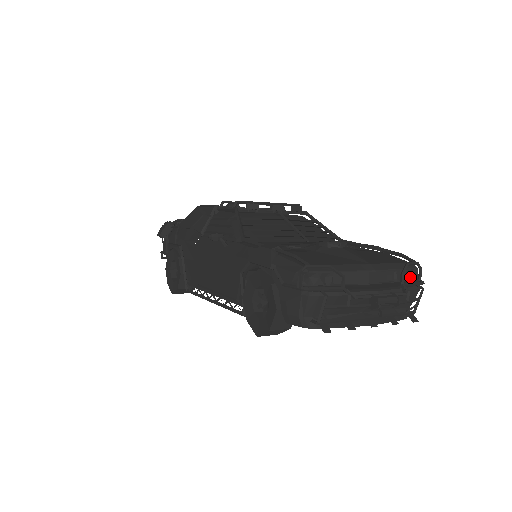
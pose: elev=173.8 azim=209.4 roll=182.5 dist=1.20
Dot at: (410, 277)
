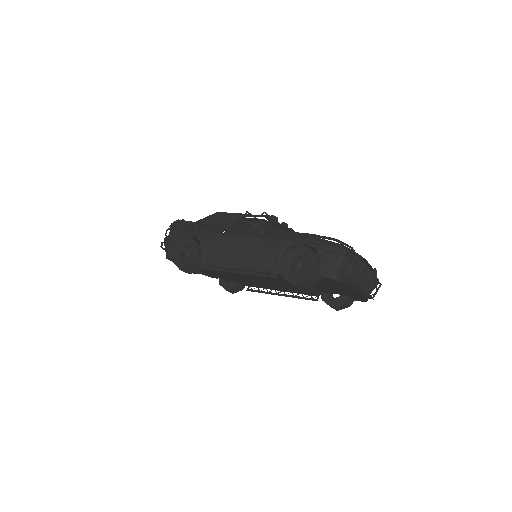
Dot at: occluded
